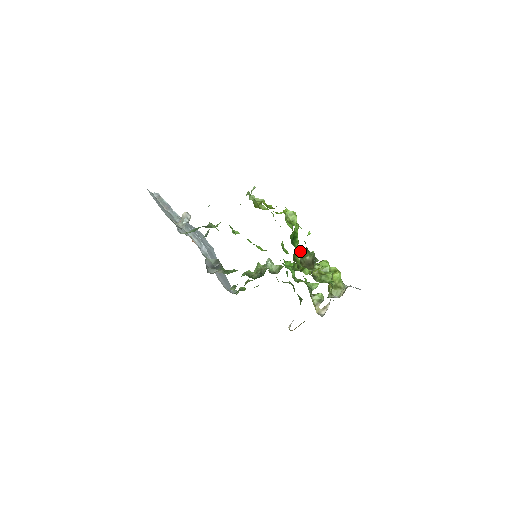
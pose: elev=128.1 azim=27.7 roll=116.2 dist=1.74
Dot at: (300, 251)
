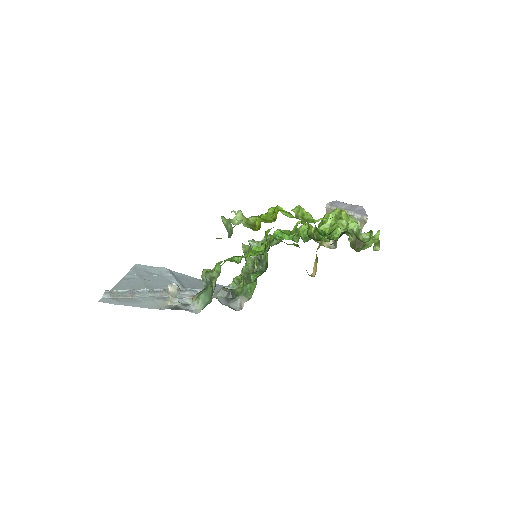
Dot at: (326, 233)
